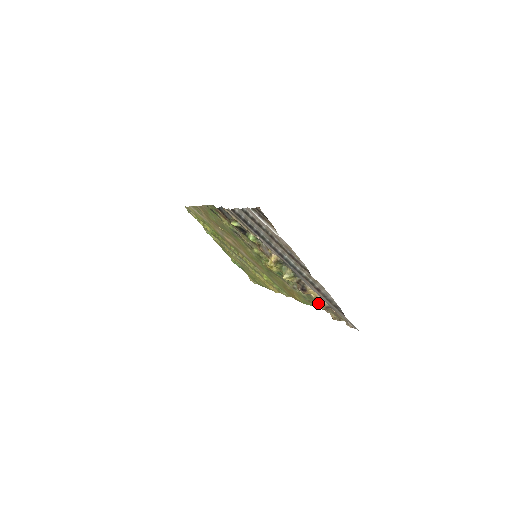
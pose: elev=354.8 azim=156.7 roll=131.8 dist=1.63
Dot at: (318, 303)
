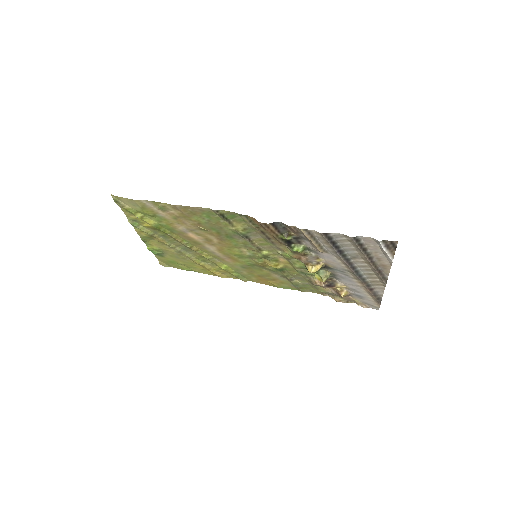
Dot at: (343, 295)
